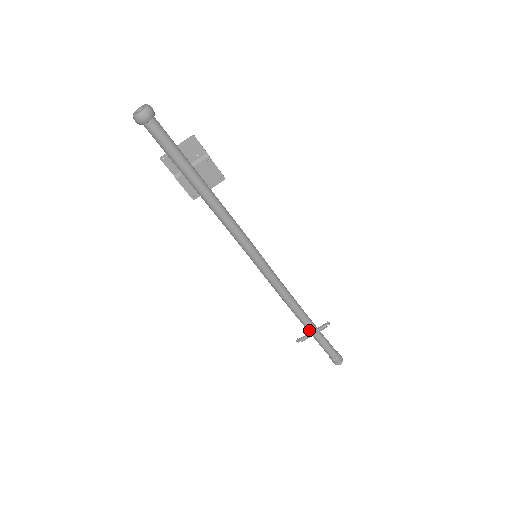
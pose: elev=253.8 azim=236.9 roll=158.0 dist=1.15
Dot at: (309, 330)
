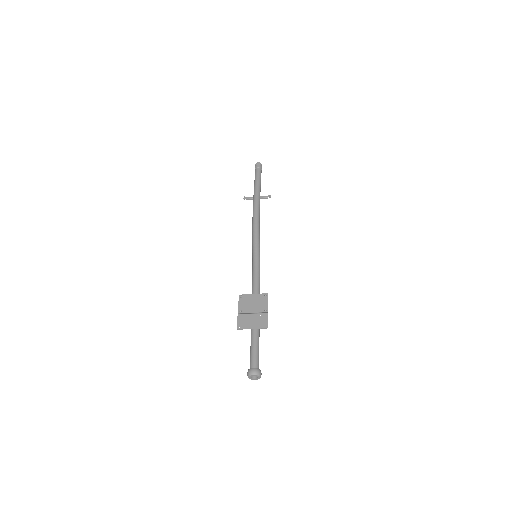
Dot at: occluded
